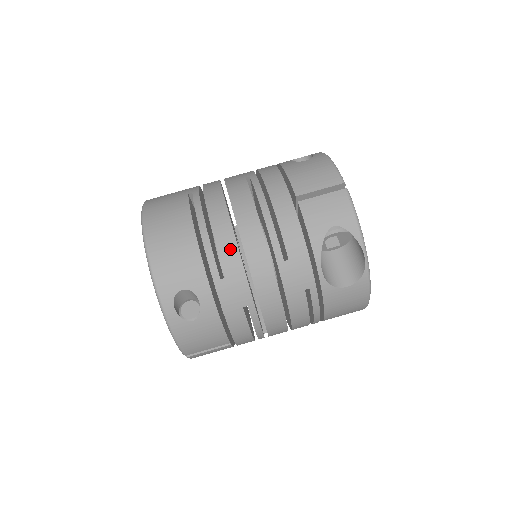
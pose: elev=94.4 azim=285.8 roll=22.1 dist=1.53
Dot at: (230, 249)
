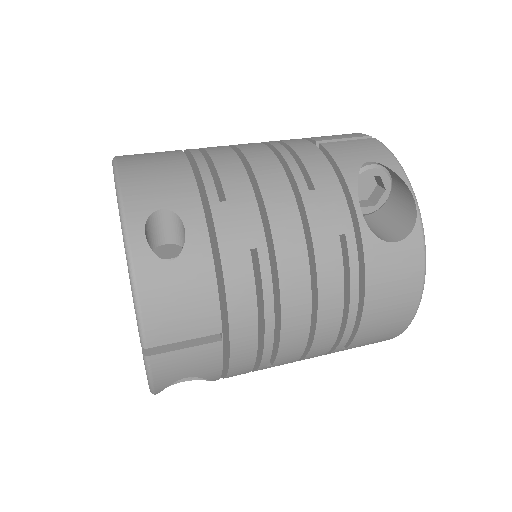
Dot at: (235, 171)
